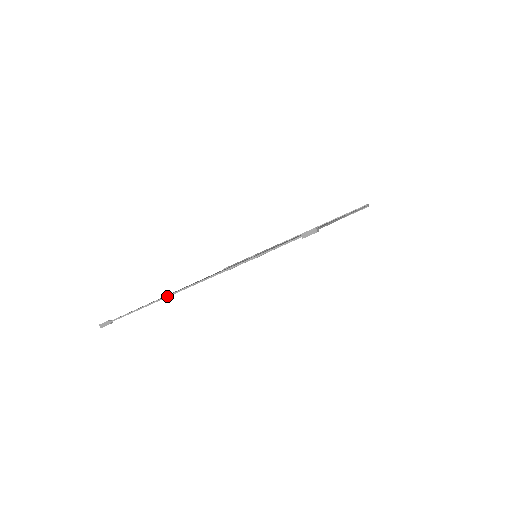
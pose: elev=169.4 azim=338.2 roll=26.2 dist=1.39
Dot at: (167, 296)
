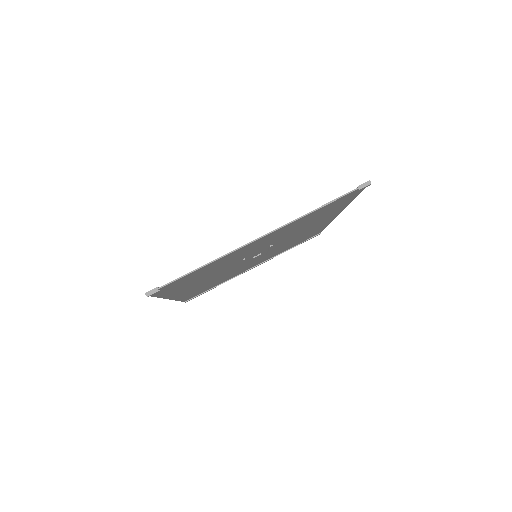
Dot at: (231, 252)
